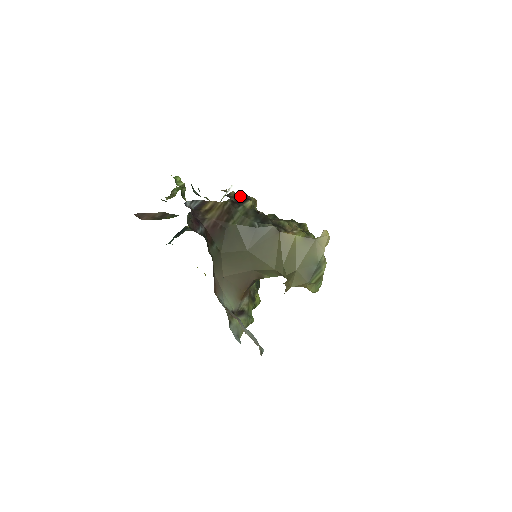
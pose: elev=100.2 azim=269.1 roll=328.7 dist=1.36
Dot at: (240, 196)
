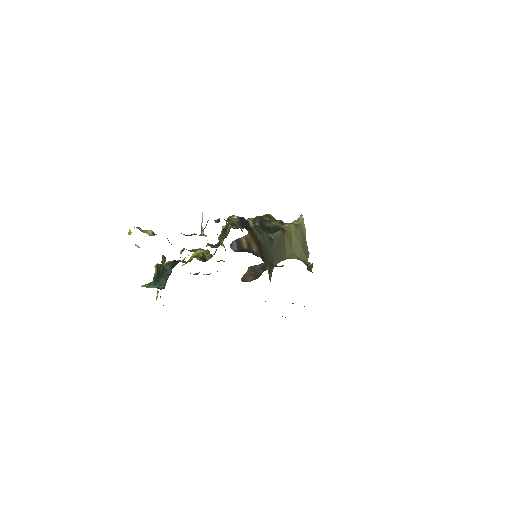
Dot at: (240, 221)
